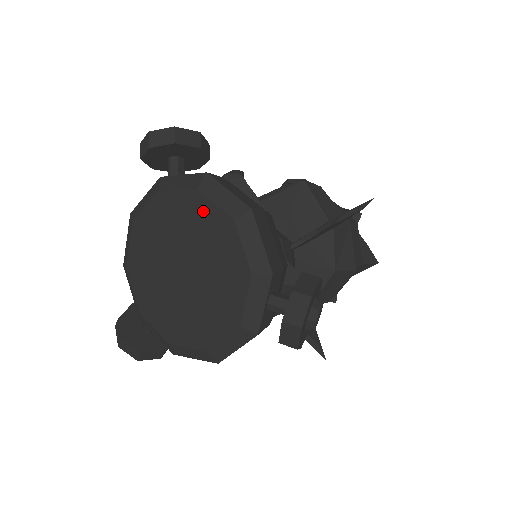
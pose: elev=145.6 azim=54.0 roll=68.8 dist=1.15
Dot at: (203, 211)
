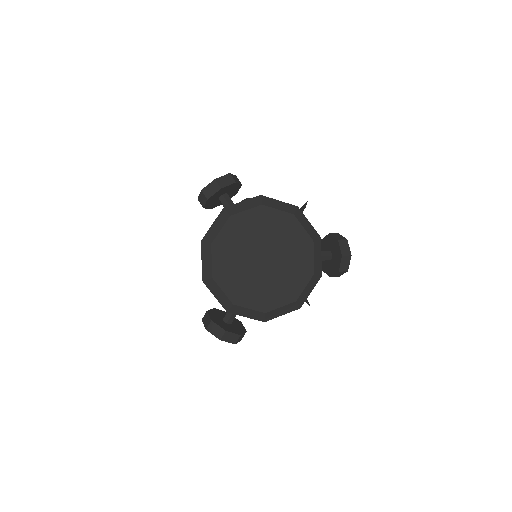
Dot at: (270, 216)
